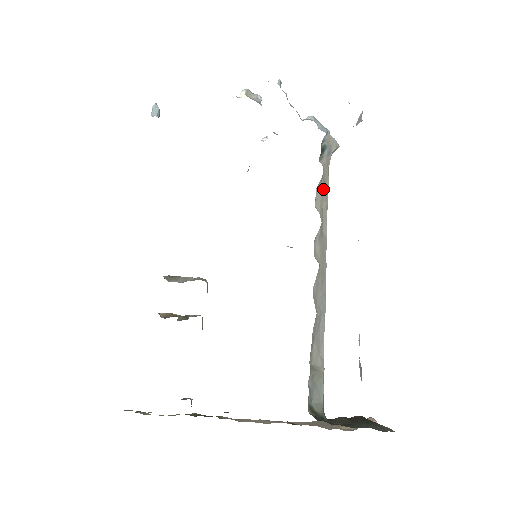
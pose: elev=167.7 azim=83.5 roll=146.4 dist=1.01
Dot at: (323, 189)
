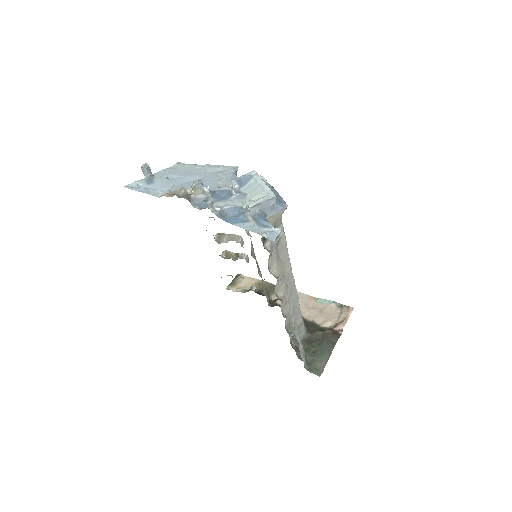
Dot at: occluded
